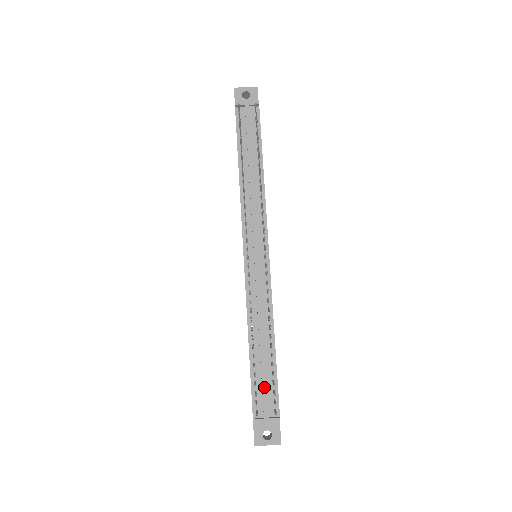
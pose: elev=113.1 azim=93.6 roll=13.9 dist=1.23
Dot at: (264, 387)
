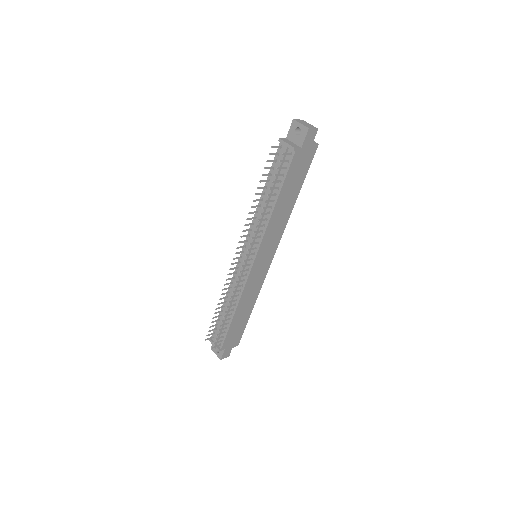
Dot at: occluded
